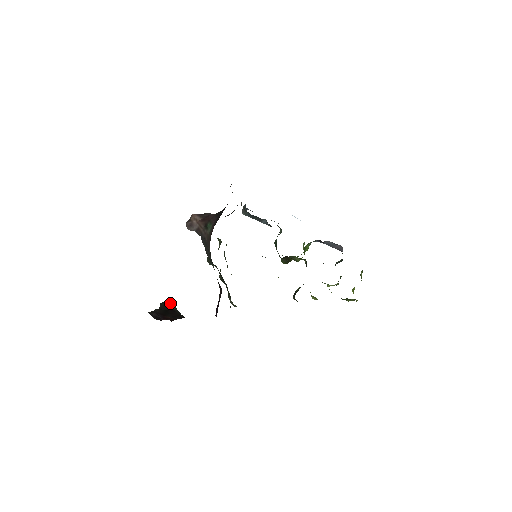
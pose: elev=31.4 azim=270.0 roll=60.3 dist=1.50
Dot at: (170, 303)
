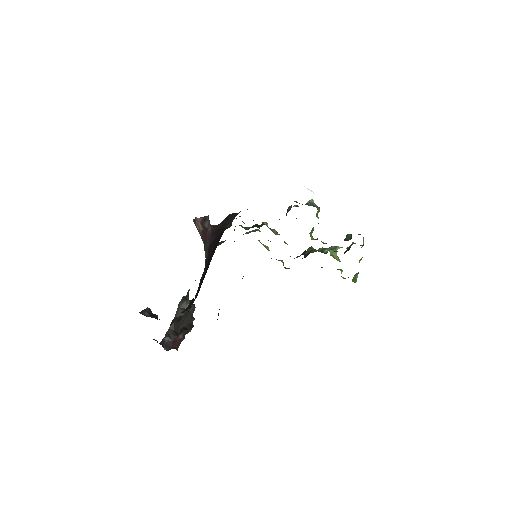
Dot at: (185, 302)
